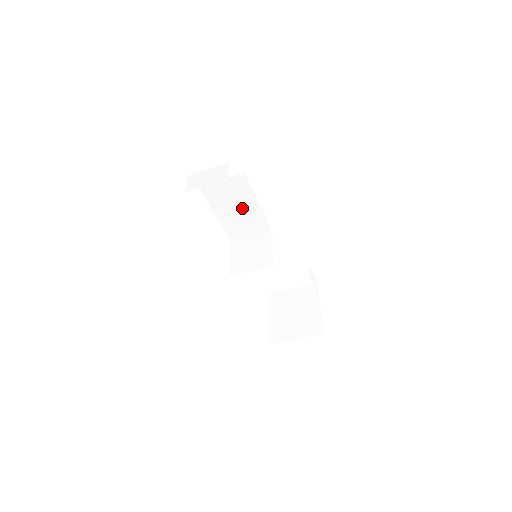
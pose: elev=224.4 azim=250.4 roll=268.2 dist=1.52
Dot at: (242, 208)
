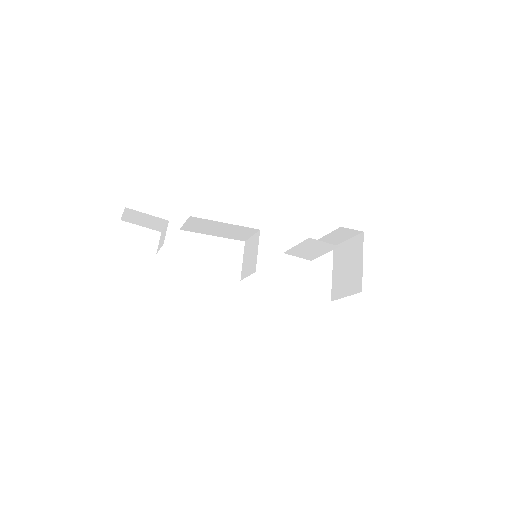
Dot at: (221, 228)
